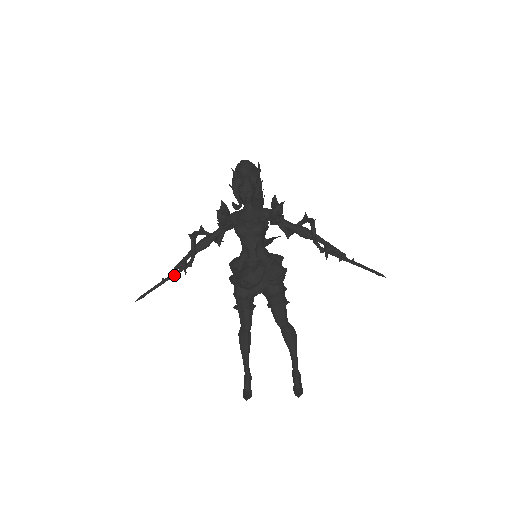
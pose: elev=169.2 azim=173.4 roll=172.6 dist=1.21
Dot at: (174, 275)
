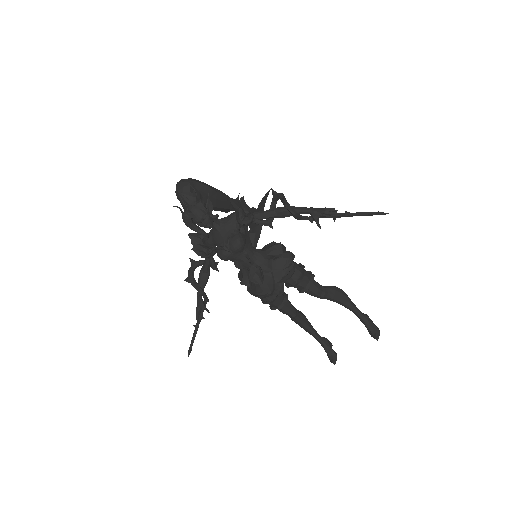
Dot at: (201, 317)
